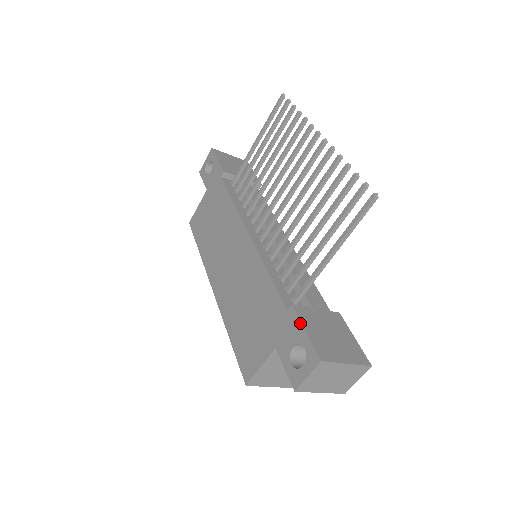
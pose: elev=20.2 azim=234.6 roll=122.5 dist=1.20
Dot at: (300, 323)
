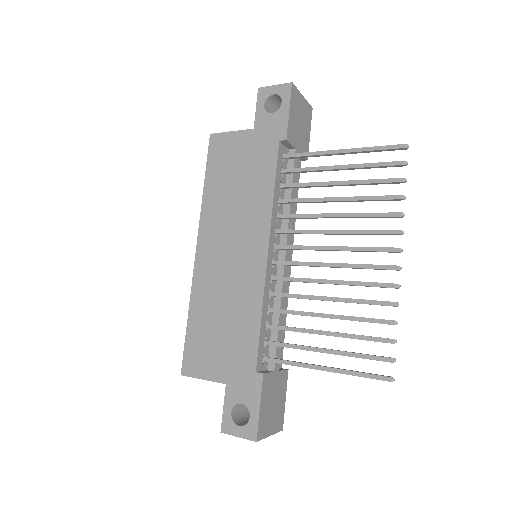
Dot at: (260, 396)
